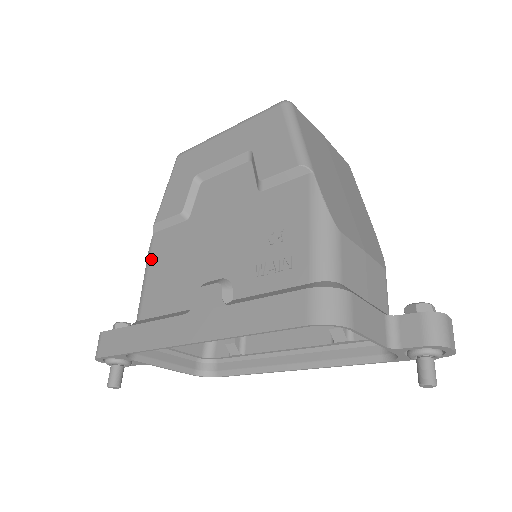
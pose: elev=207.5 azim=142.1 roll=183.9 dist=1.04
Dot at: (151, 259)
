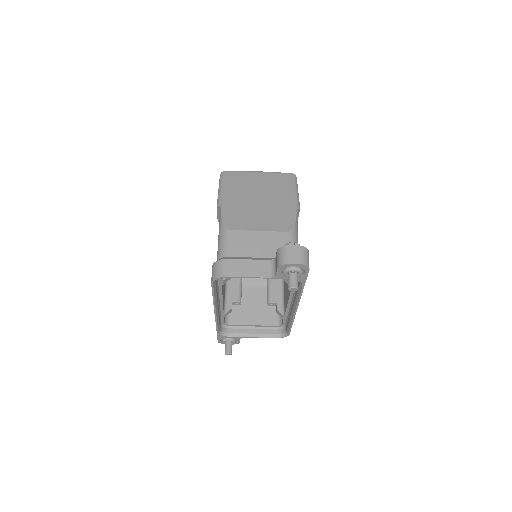
Dot at: occluded
